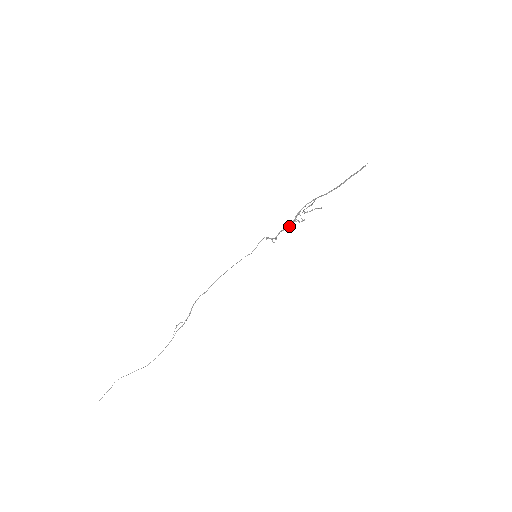
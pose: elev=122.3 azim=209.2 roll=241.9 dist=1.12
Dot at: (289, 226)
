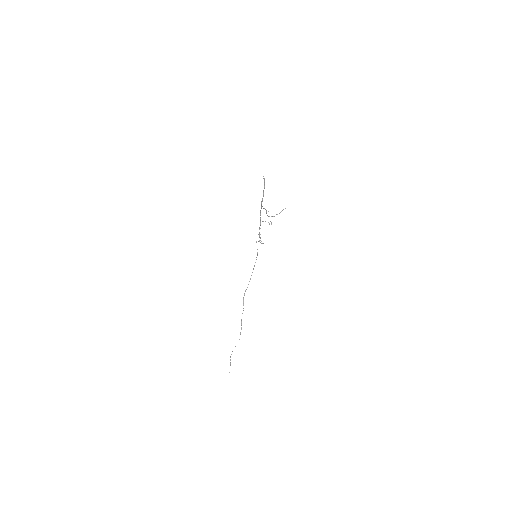
Dot at: occluded
